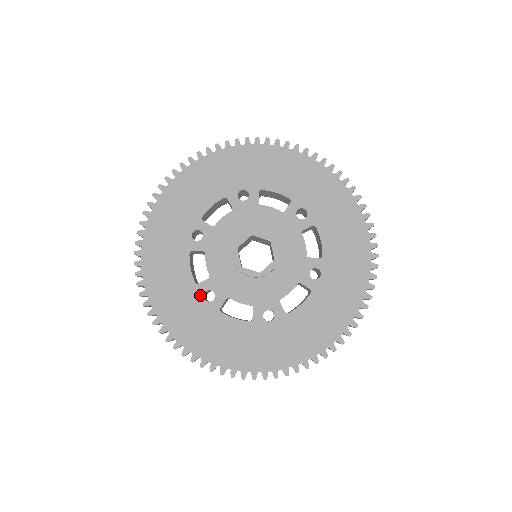
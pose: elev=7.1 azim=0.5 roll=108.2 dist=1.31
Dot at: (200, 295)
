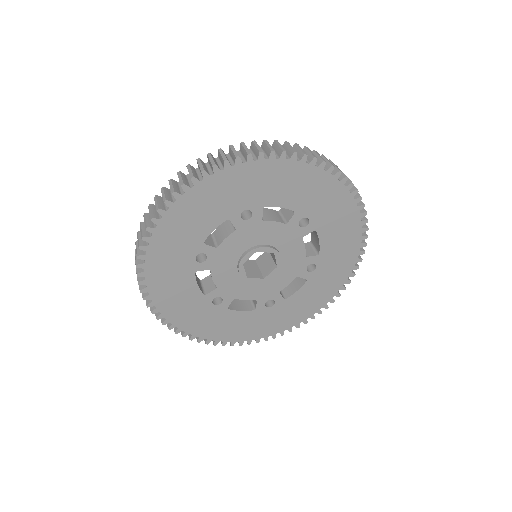
Dot at: (197, 252)
